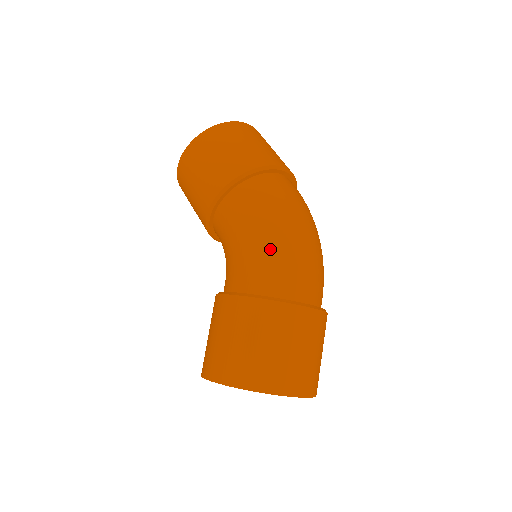
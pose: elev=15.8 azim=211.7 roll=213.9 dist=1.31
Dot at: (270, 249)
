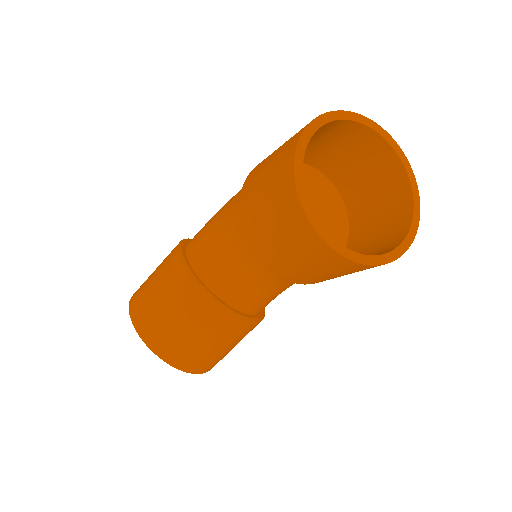
Dot at: occluded
